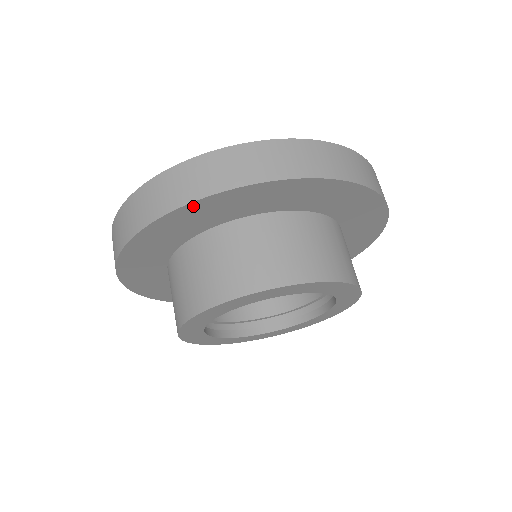
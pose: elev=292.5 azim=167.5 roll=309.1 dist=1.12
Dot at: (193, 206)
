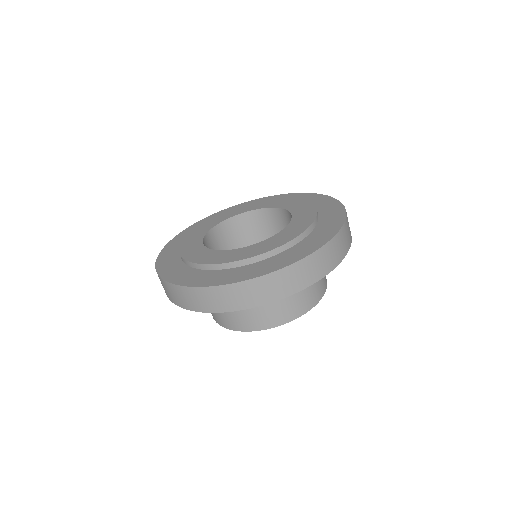
Dot at: (235, 308)
